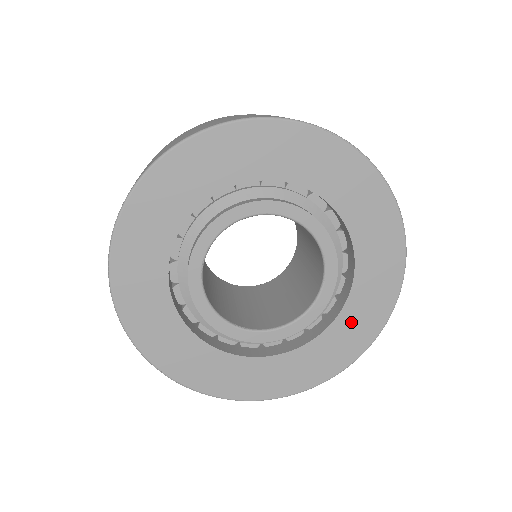
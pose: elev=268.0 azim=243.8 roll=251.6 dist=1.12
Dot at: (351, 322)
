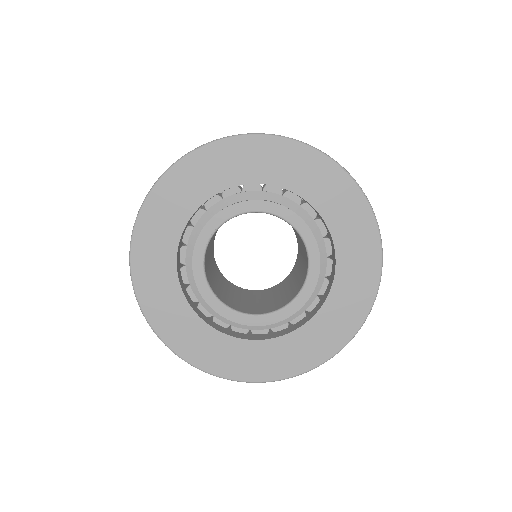
Dot at: (310, 337)
